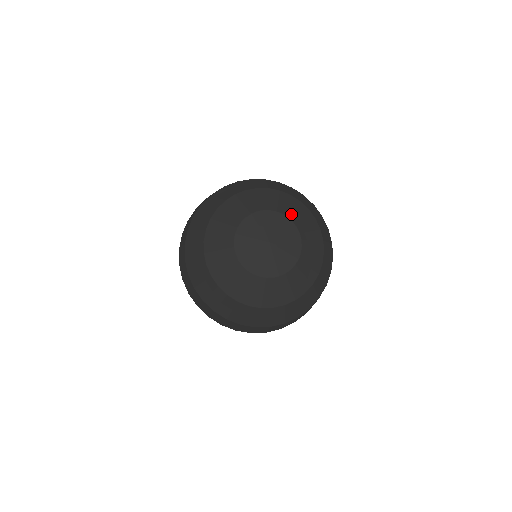
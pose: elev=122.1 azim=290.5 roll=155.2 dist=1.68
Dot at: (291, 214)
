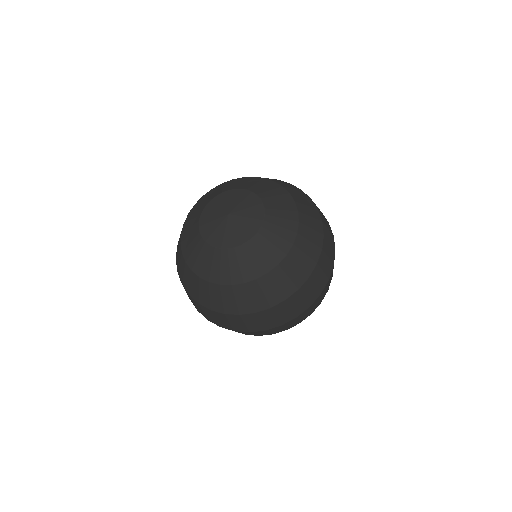
Dot at: (250, 187)
